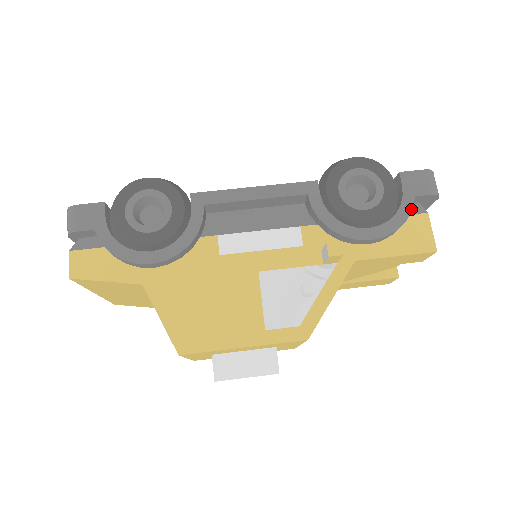
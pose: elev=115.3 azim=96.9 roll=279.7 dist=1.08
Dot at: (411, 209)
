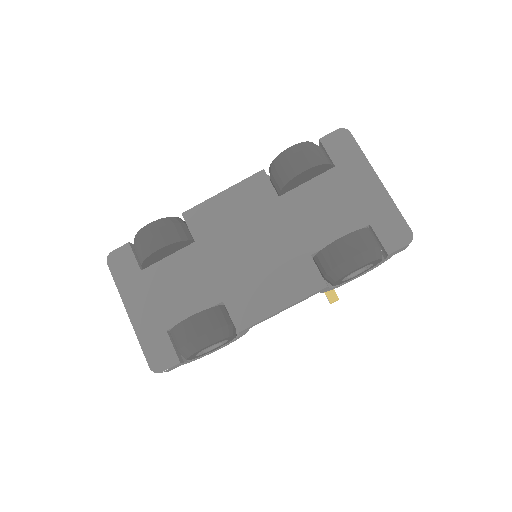
Dot at: occluded
